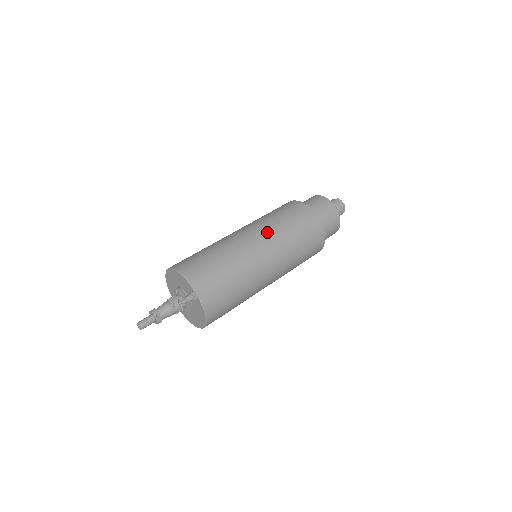
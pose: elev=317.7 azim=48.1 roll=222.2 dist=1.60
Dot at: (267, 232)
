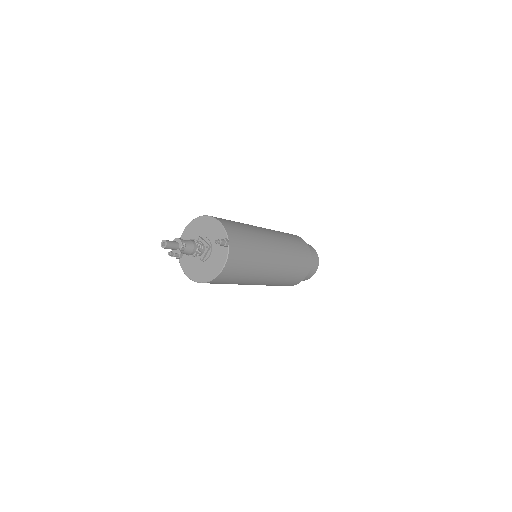
Dot at: (280, 238)
